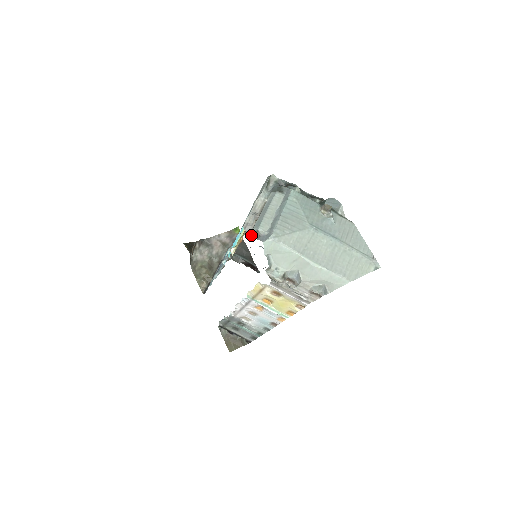
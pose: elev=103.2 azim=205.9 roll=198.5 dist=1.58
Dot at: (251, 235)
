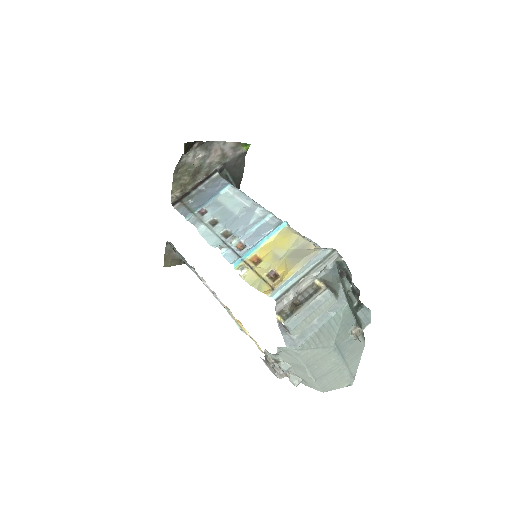
Dot at: (278, 319)
